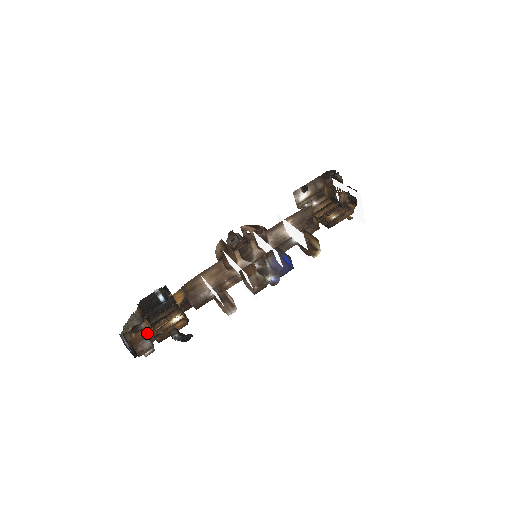
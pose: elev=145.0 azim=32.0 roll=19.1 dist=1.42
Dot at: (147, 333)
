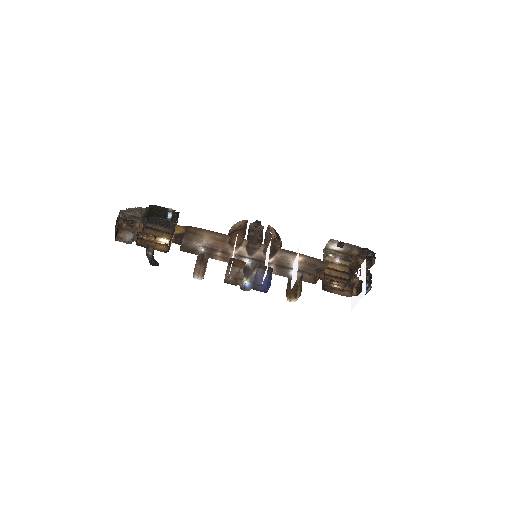
Dot at: (136, 230)
